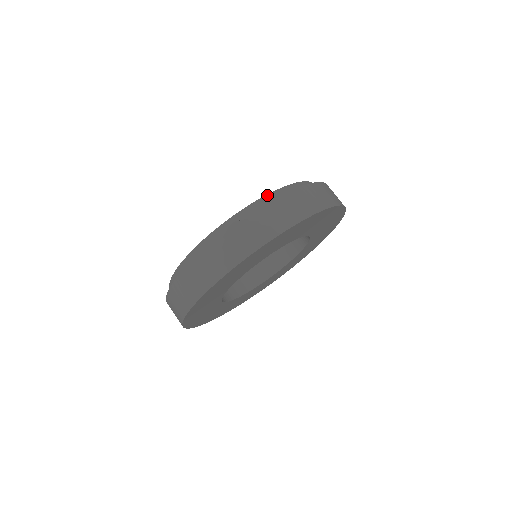
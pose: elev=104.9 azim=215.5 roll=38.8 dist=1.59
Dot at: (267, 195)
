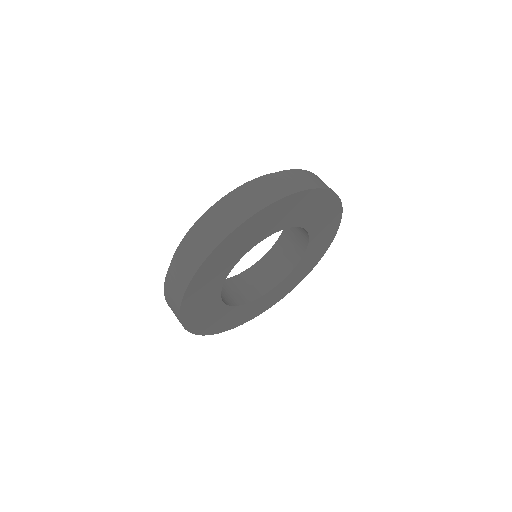
Dot at: occluded
